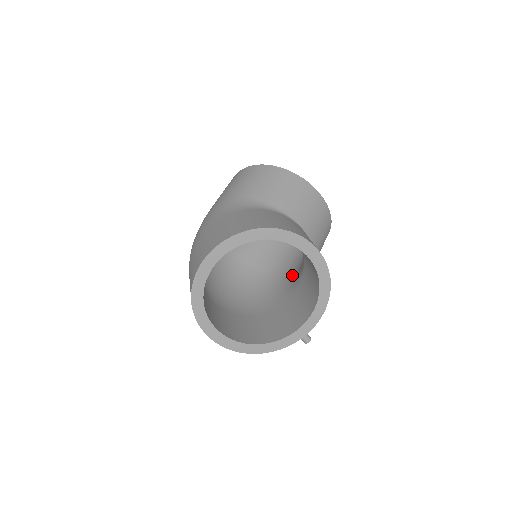
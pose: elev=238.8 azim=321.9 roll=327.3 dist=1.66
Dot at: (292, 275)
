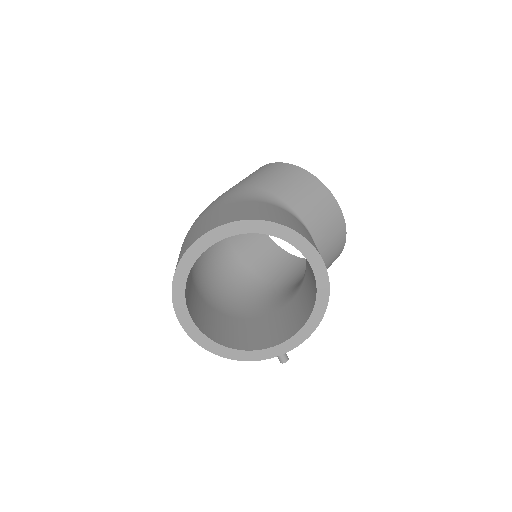
Dot at: (287, 289)
